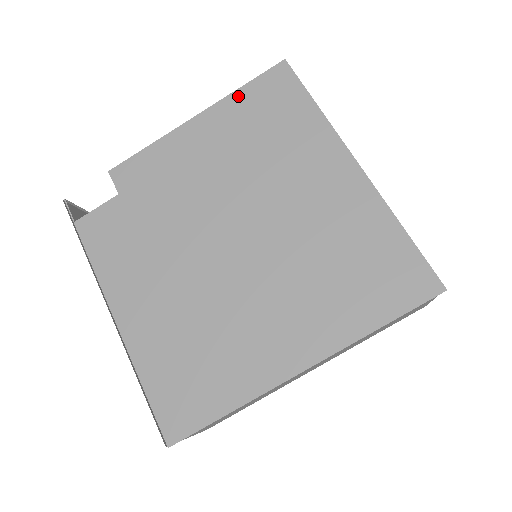
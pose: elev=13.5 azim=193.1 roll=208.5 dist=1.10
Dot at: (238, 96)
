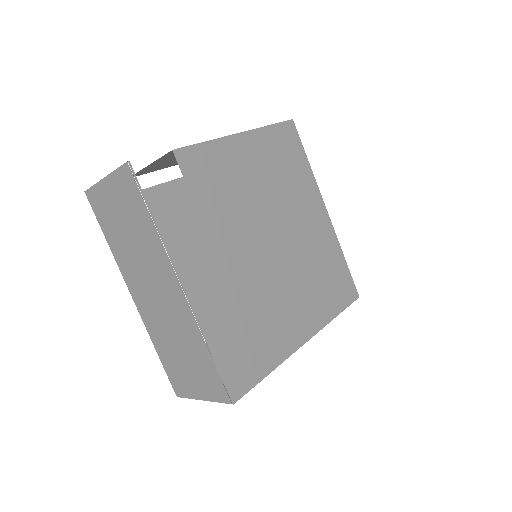
Dot at: (268, 131)
